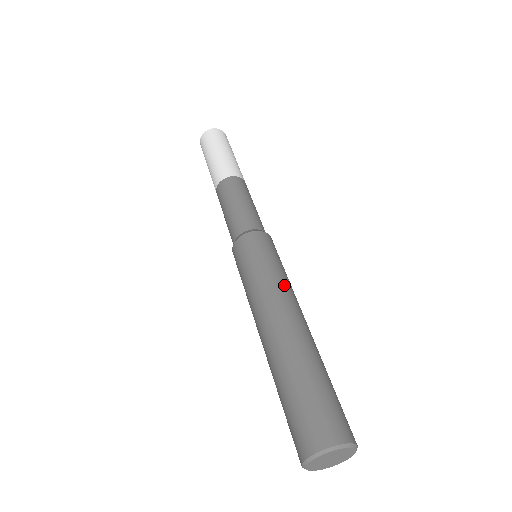
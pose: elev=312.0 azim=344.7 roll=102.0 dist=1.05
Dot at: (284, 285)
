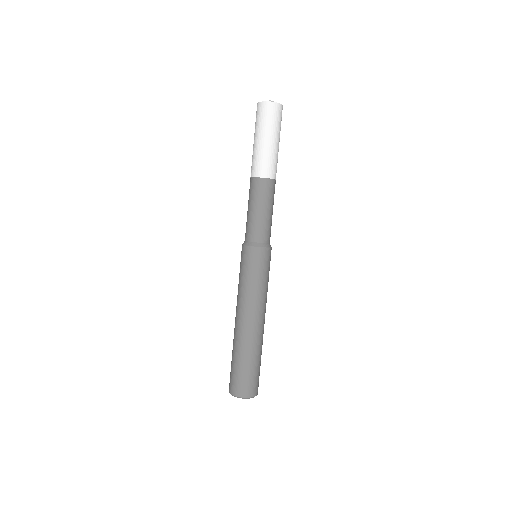
Dot at: (262, 298)
